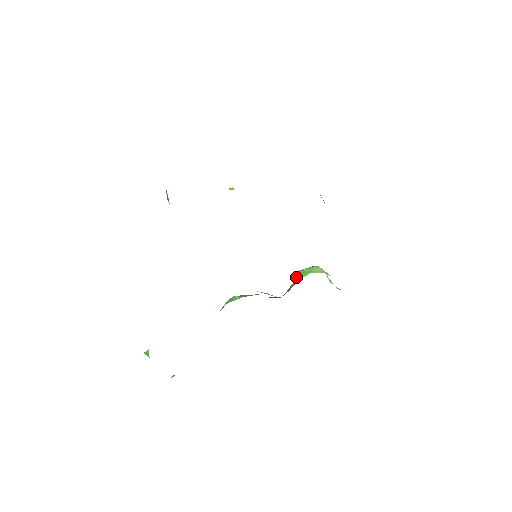
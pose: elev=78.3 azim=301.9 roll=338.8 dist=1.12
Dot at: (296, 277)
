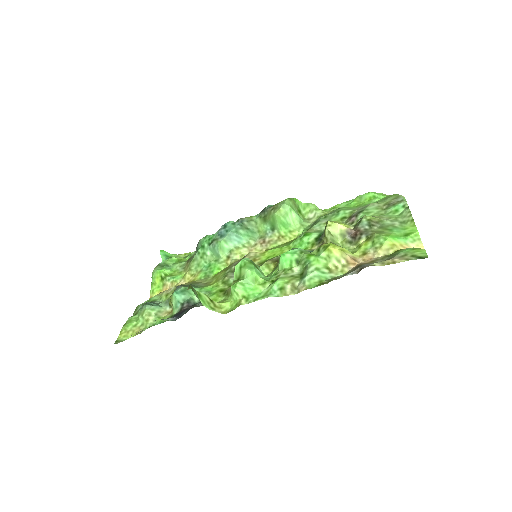
Dot at: (273, 220)
